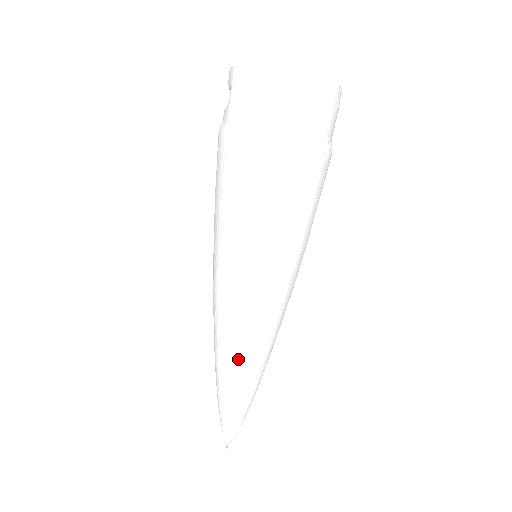
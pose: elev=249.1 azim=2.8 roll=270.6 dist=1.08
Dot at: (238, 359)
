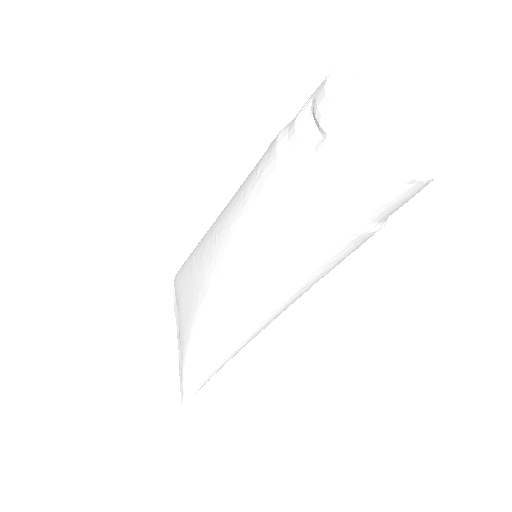
Dot at: (221, 356)
